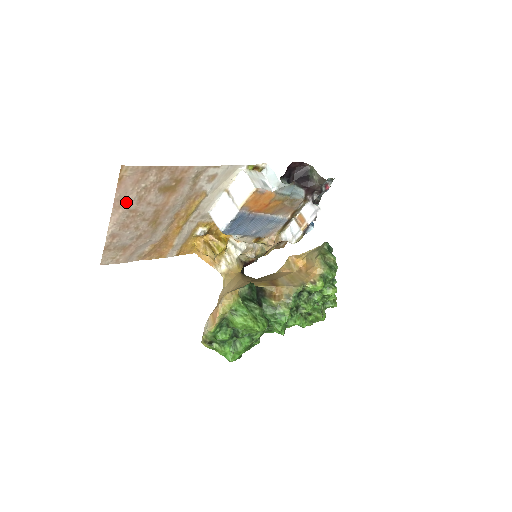
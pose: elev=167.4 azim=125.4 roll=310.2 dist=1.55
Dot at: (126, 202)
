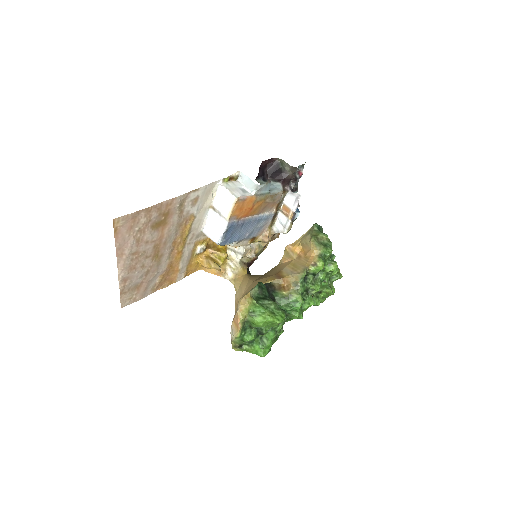
Dot at: (127, 248)
